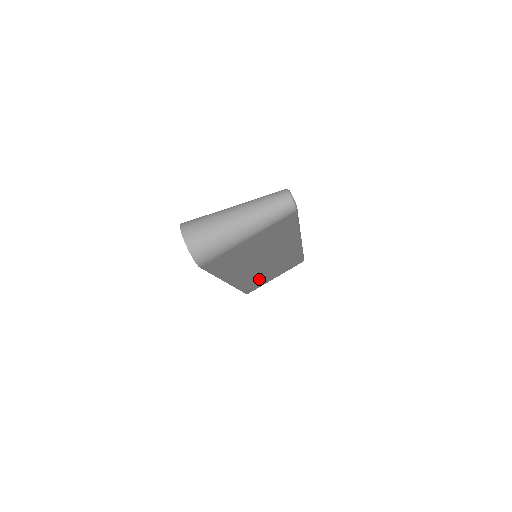
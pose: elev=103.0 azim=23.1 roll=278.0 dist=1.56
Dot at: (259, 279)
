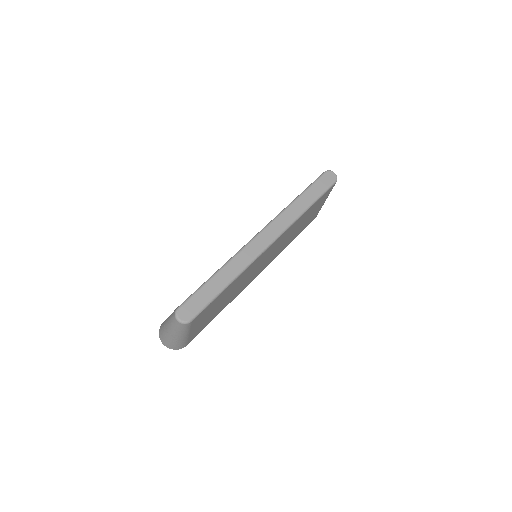
Dot at: (296, 232)
